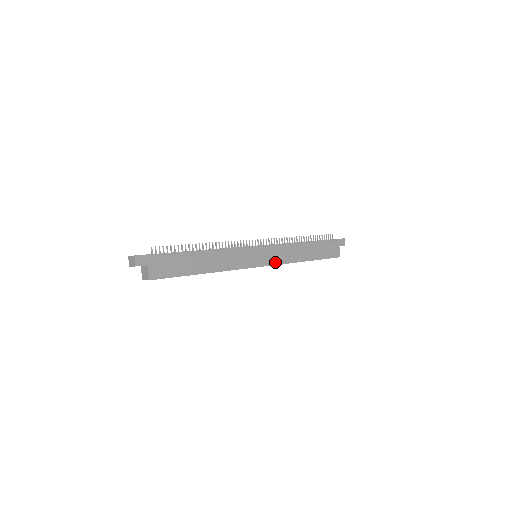
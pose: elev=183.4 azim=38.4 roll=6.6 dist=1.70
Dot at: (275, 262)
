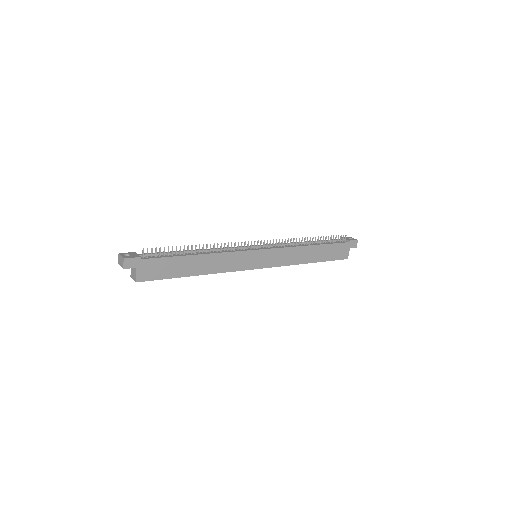
Dot at: (275, 264)
